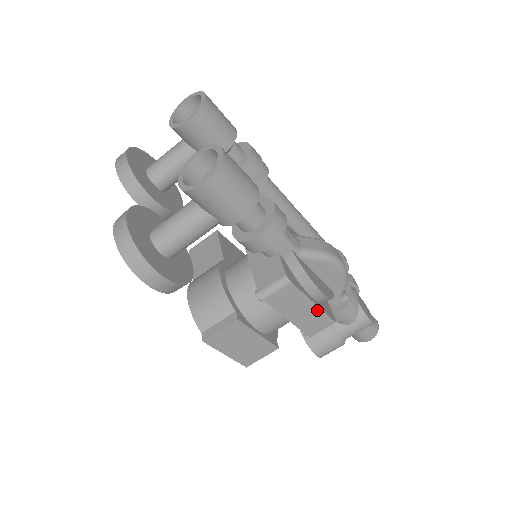
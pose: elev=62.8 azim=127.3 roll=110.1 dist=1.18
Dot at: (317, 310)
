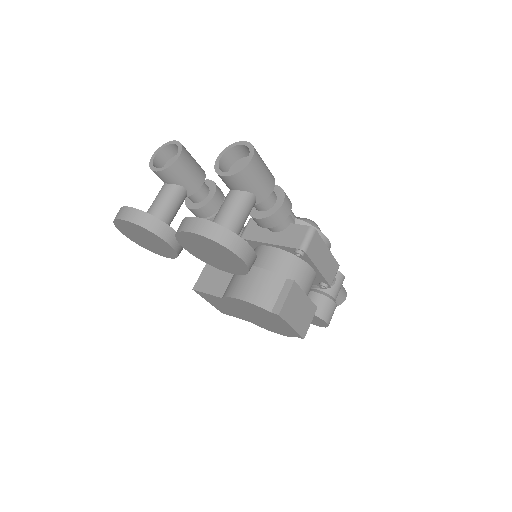
Dot at: (330, 256)
